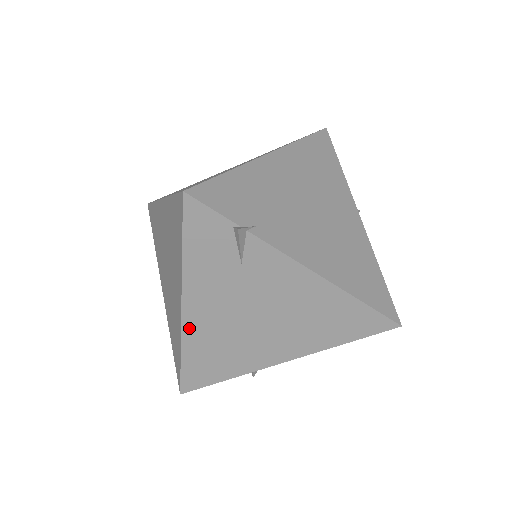
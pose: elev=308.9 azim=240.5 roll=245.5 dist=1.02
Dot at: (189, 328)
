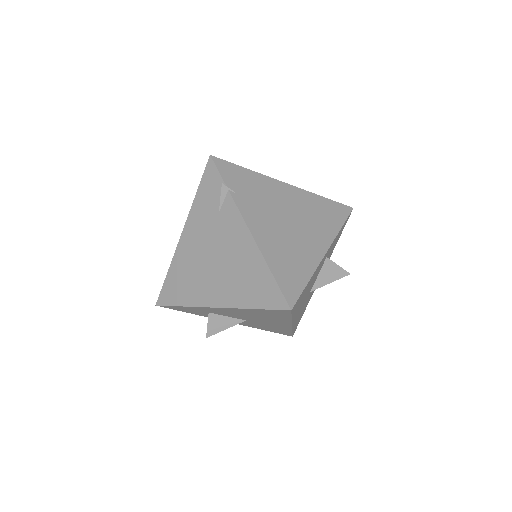
Dot at: (180, 250)
